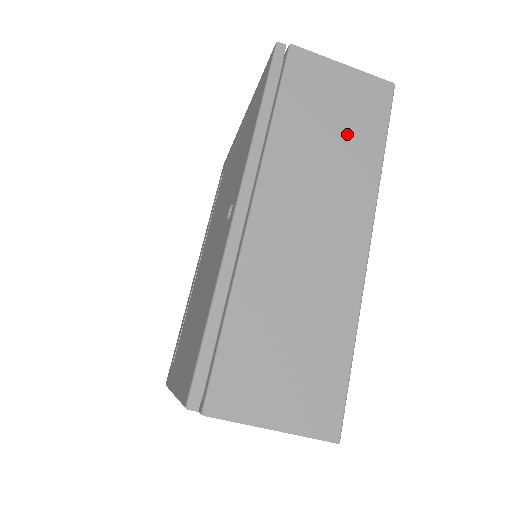
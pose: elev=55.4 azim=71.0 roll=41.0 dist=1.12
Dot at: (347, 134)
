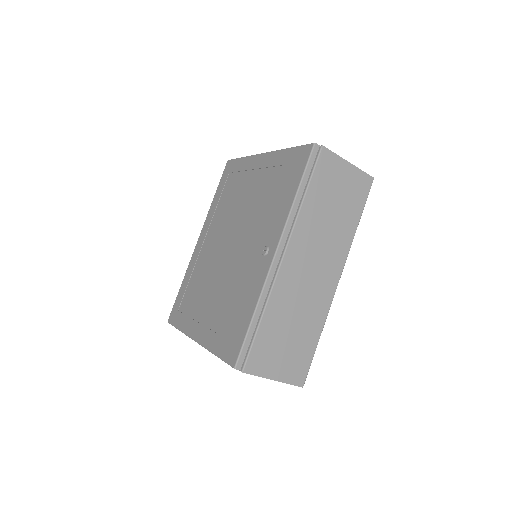
Dot at: (341, 212)
